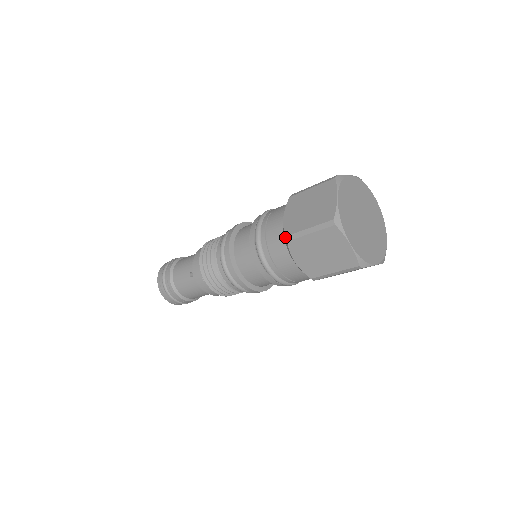
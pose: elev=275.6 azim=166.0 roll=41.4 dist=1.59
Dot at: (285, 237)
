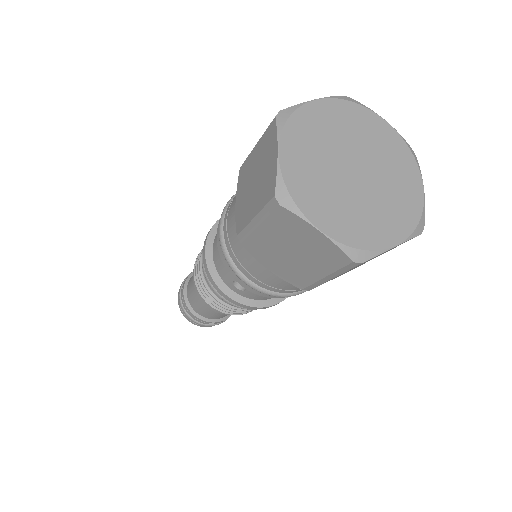
Dot at: occluded
